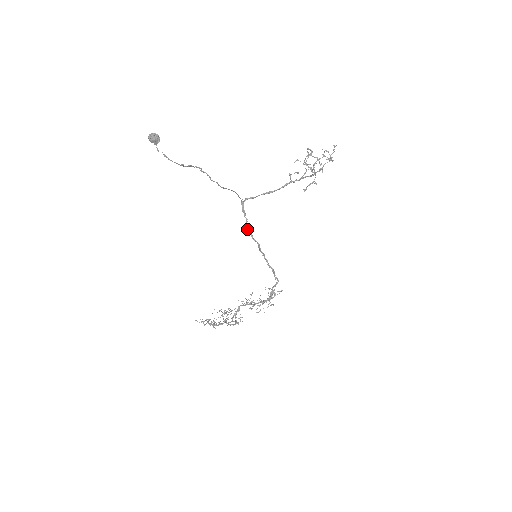
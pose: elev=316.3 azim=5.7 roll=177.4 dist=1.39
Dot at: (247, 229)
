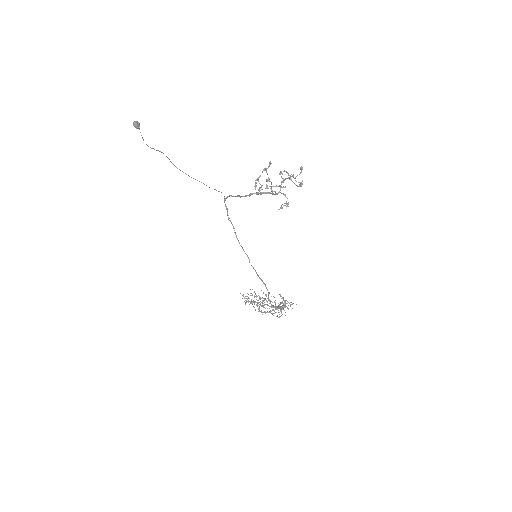
Dot at: occluded
